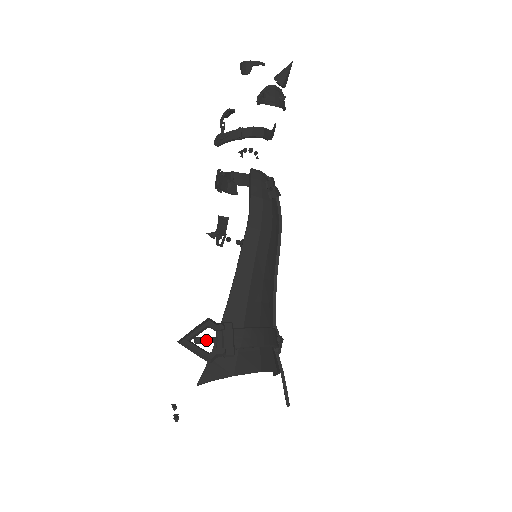
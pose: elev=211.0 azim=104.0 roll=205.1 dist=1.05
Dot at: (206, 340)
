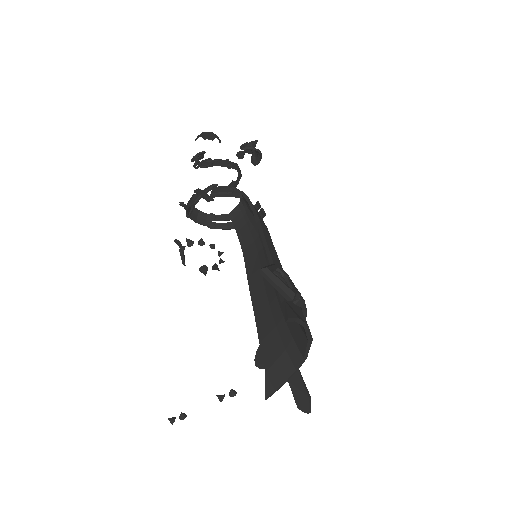
Dot at: (283, 278)
